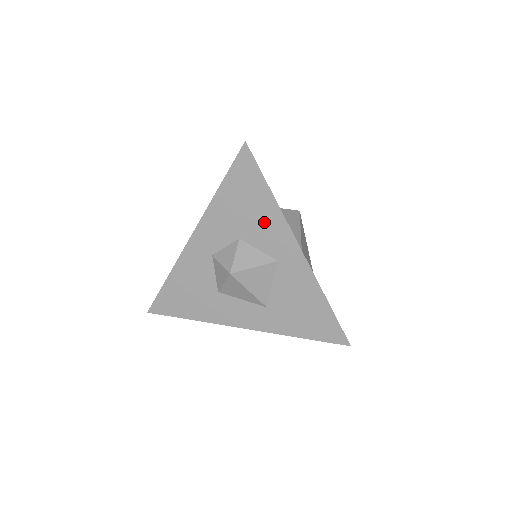
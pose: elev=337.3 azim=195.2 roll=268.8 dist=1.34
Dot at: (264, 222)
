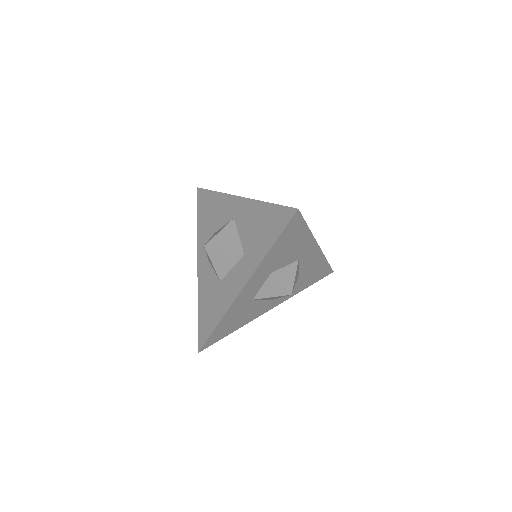
Dot at: (219, 209)
